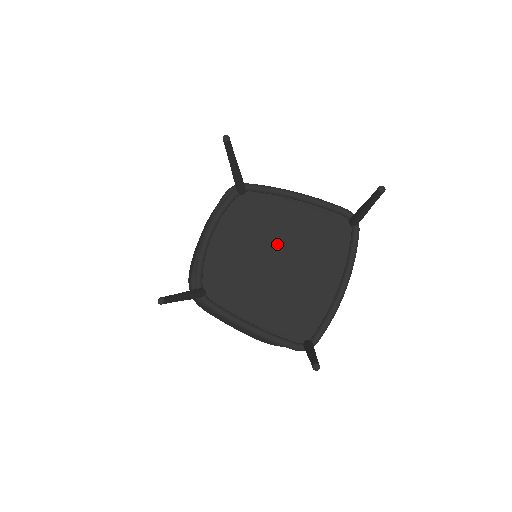
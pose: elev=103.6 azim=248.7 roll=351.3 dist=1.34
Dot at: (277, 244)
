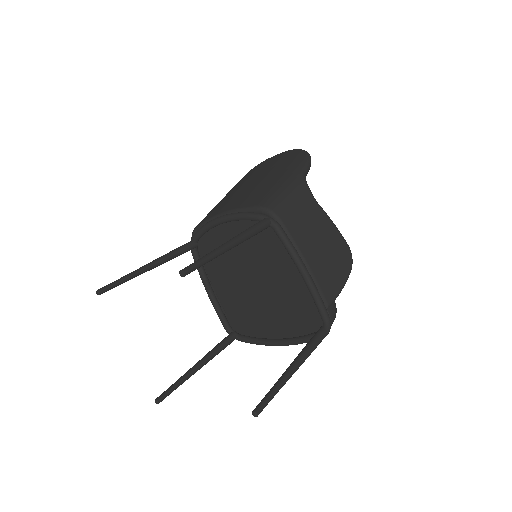
Dot at: (264, 277)
